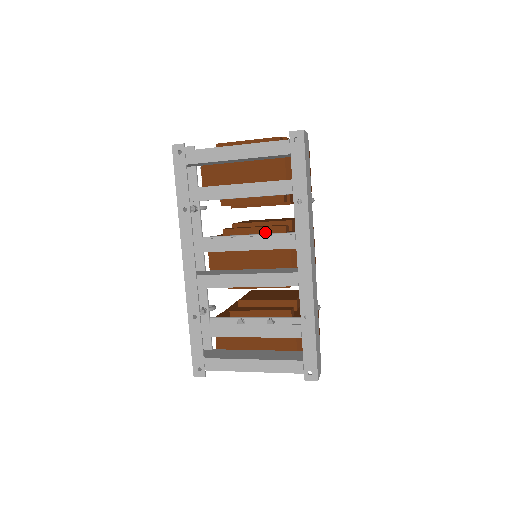
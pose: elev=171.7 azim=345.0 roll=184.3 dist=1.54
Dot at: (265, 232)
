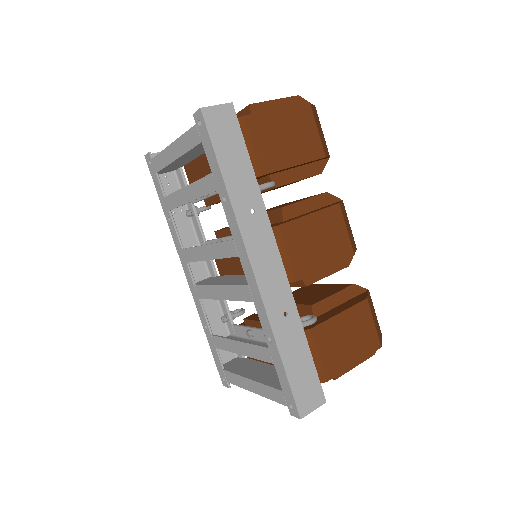
Dot at: occluded
